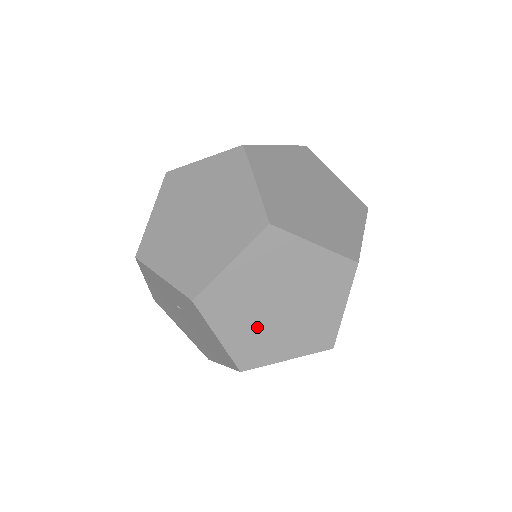
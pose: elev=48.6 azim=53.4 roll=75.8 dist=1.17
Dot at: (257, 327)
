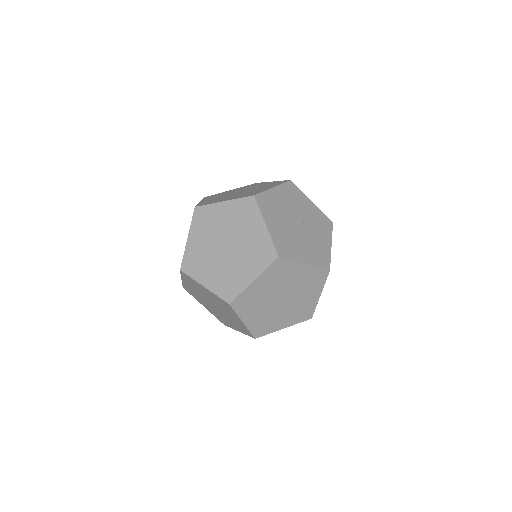
Dot at: (200, 295)
